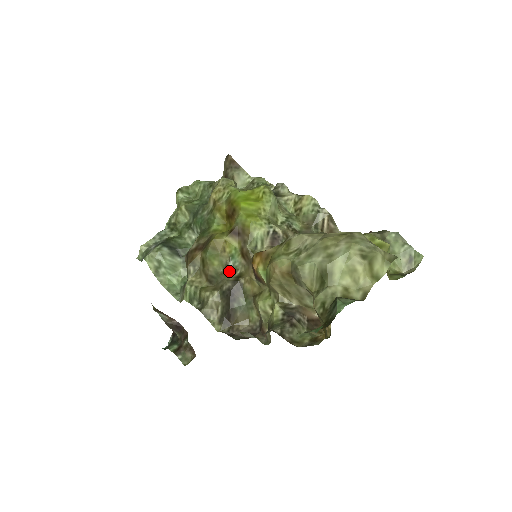
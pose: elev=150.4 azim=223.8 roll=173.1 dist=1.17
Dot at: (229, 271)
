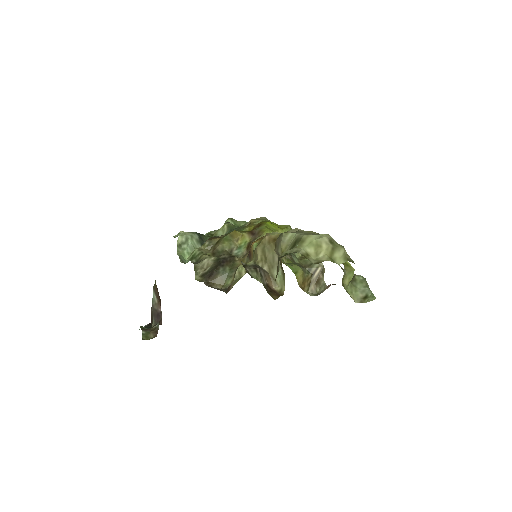
Dot at: (231, 254)
